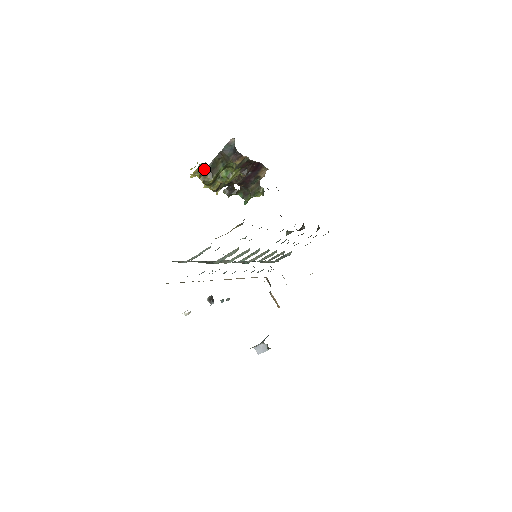
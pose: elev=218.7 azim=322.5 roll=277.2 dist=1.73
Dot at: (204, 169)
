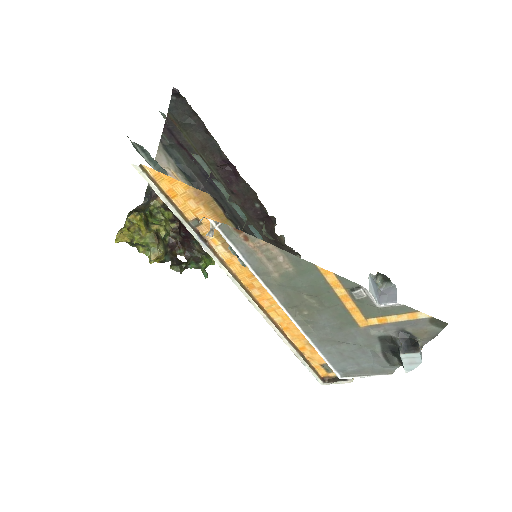
Dot at: (128, 215)
